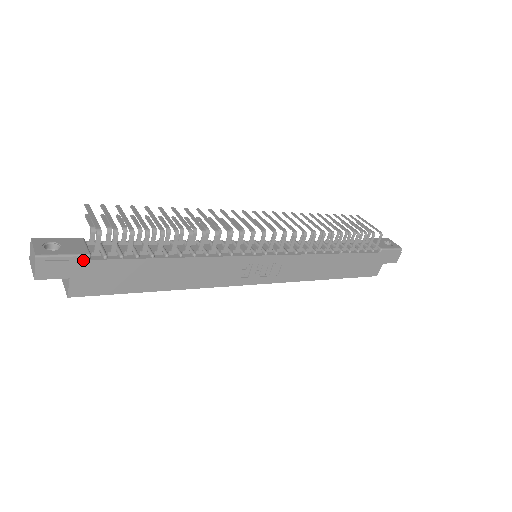
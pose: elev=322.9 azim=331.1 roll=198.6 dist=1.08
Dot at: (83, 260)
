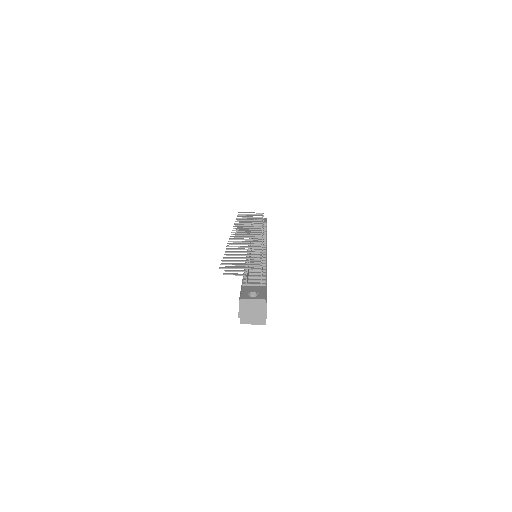
Dot at: occluded
